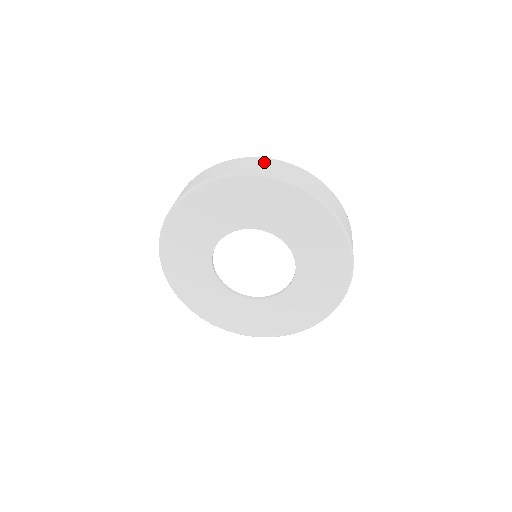
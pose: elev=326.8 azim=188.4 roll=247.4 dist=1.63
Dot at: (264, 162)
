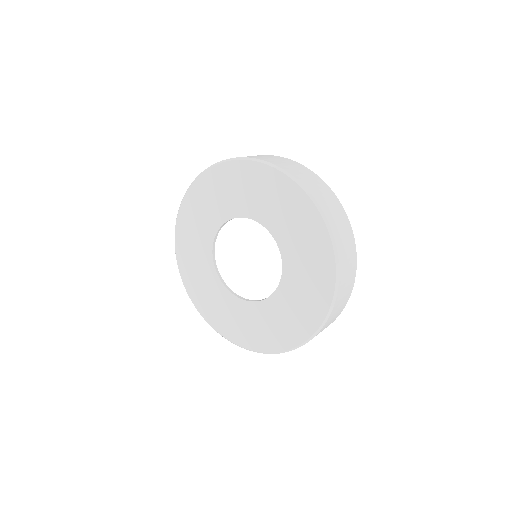
Dot at: (326, 191)
